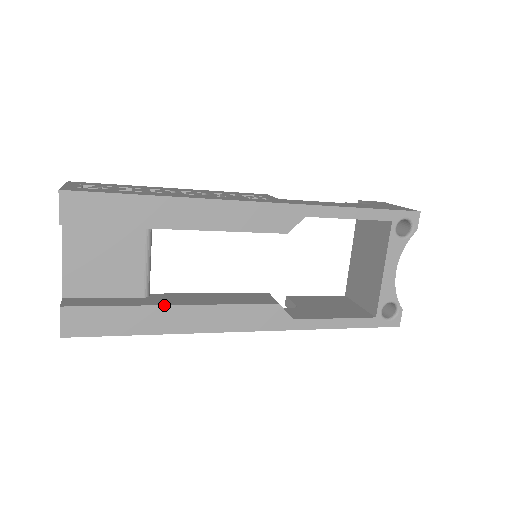
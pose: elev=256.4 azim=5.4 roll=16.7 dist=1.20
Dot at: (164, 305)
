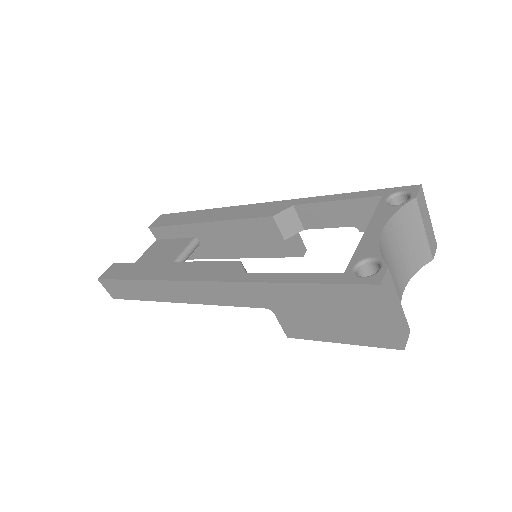
Dot at: (161, 262)
